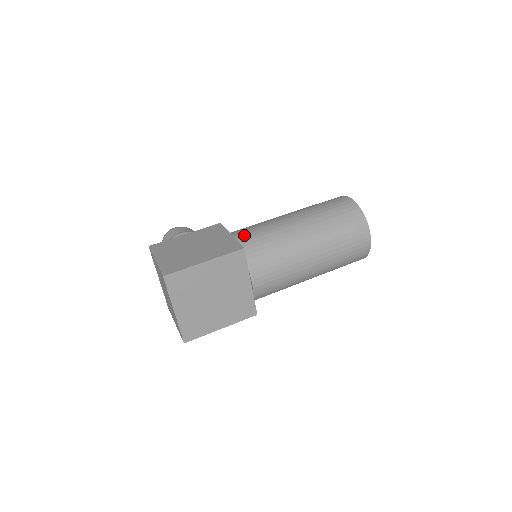
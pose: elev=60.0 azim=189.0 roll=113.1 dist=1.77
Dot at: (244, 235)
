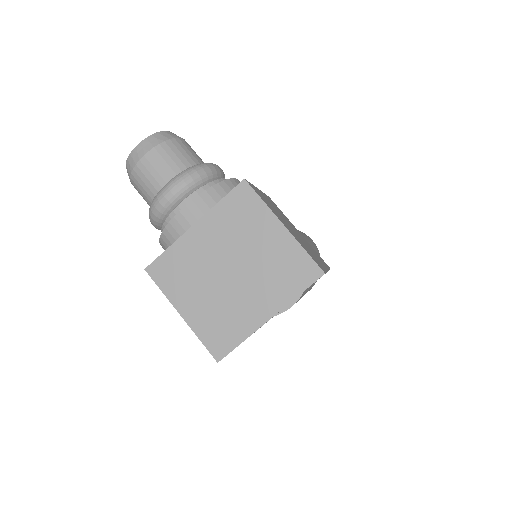
Dot at: occluded
